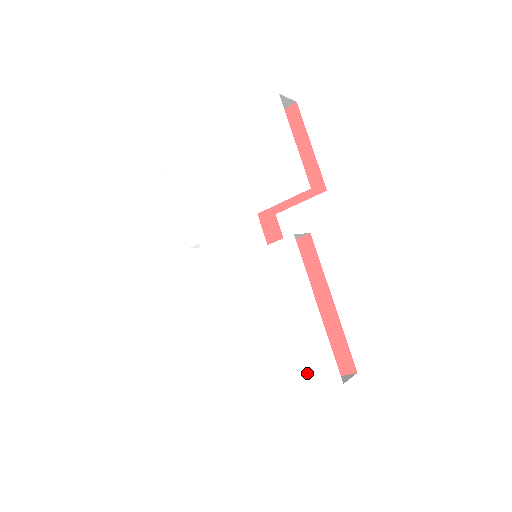
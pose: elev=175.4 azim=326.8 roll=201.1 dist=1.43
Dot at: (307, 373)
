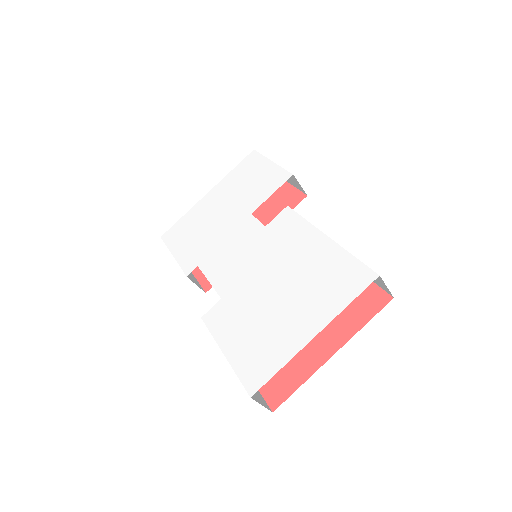
Dot at: (337, 293)
